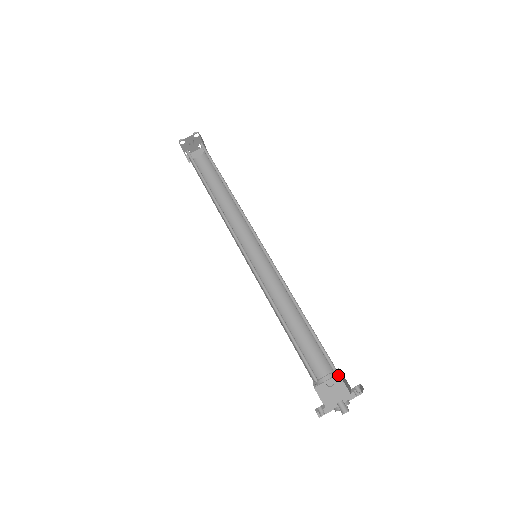
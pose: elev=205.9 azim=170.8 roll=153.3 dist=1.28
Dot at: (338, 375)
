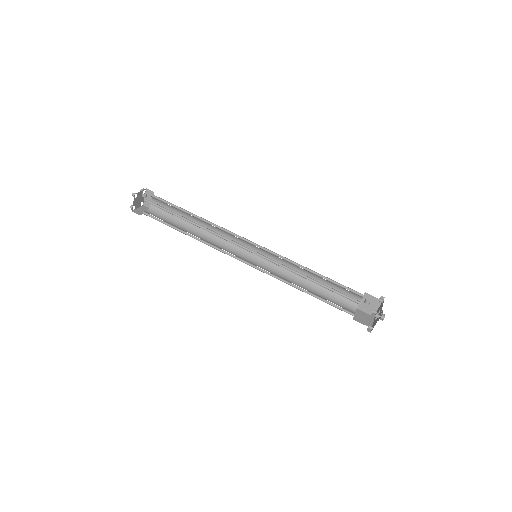
Dot at: (357, 309)
